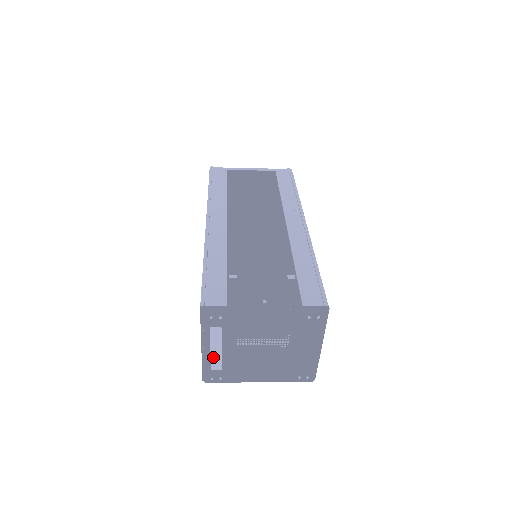
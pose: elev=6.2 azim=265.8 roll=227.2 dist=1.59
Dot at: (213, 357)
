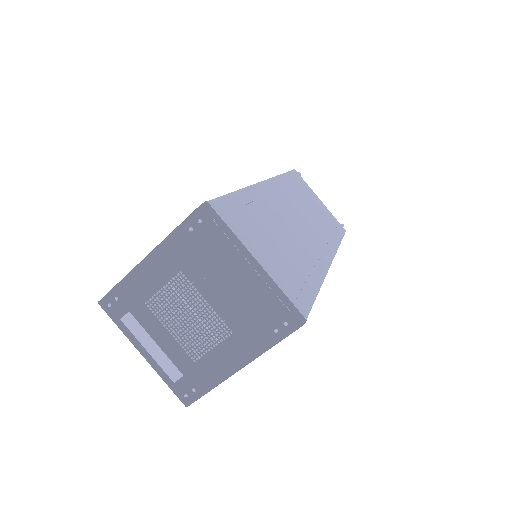
Dot at: (159, 361)
